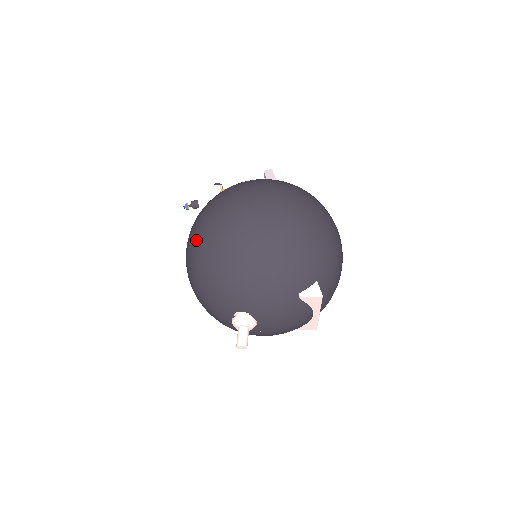
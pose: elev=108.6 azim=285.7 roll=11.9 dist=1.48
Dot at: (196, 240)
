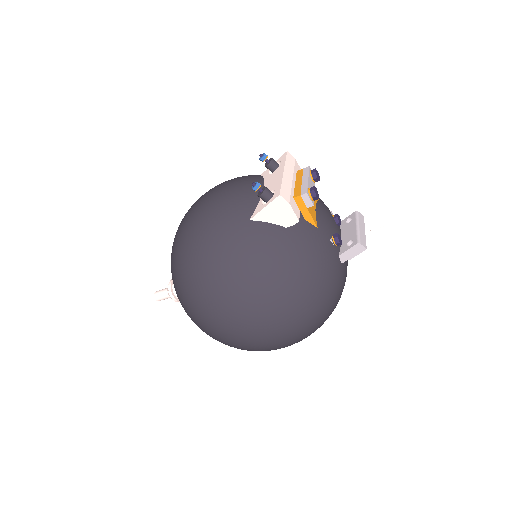
Dot at: (199, 256)
